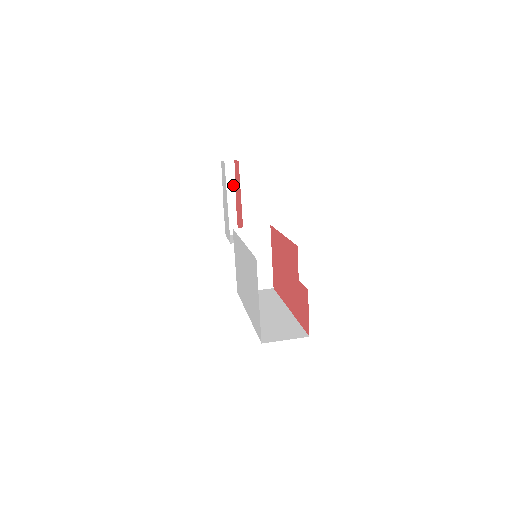
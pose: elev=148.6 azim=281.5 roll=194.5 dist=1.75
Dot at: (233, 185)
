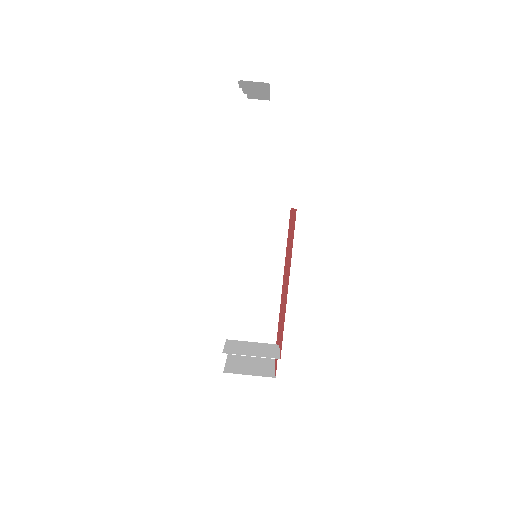
Dot at: occluded
